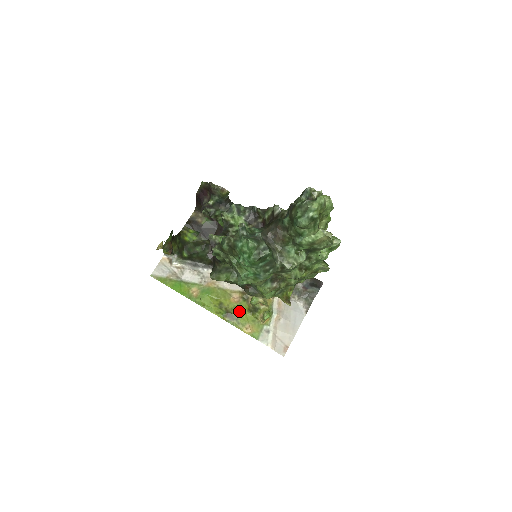
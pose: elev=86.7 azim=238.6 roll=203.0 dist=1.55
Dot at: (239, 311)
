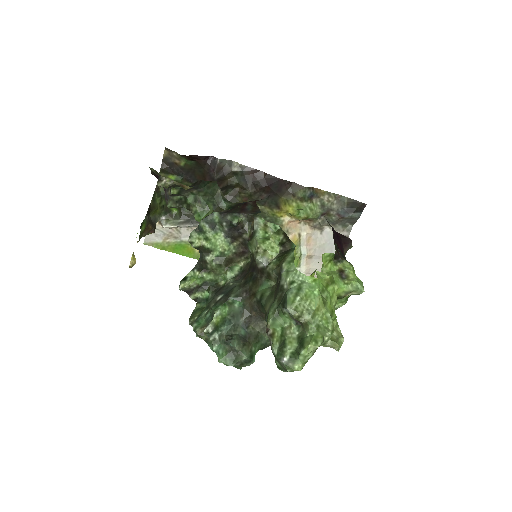
Dot at: occluded
